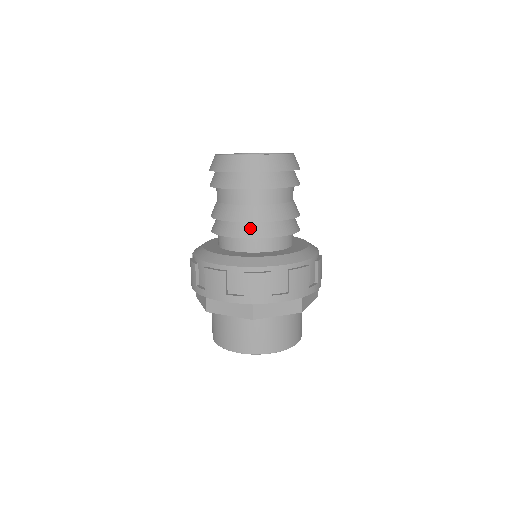
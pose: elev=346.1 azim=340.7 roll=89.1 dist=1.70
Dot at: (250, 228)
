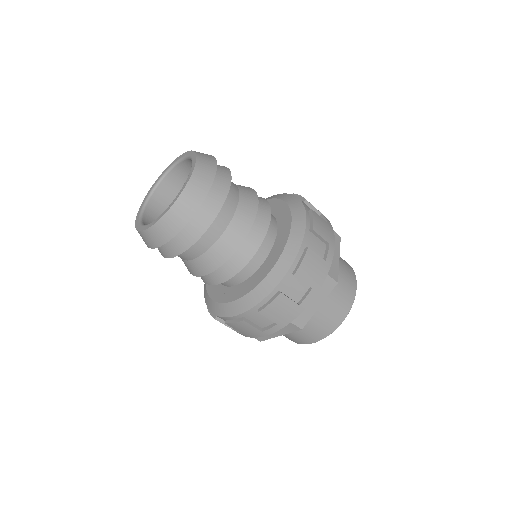
Dot at: (227, 266)
